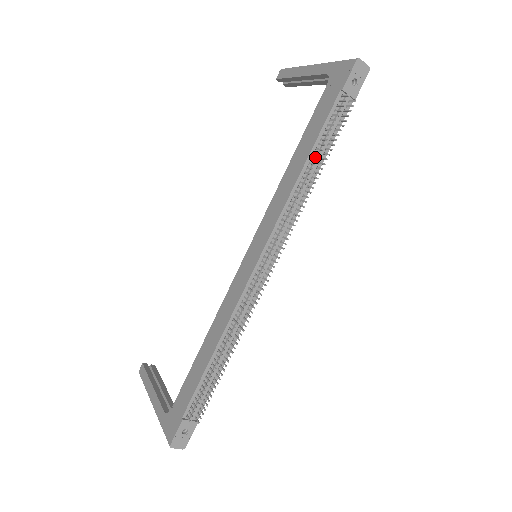
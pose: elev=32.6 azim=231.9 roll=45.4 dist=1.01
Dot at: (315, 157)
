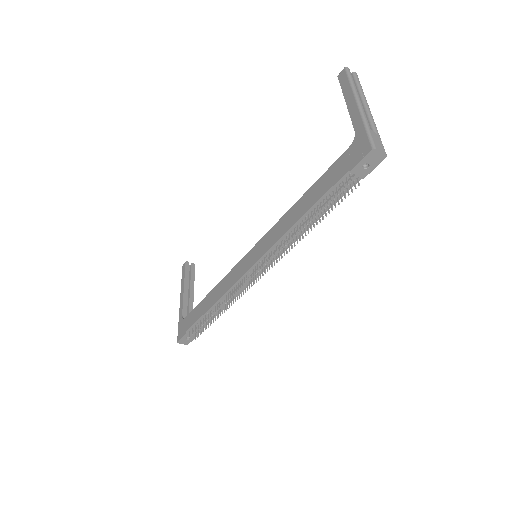
Dot at: (312, 214)
